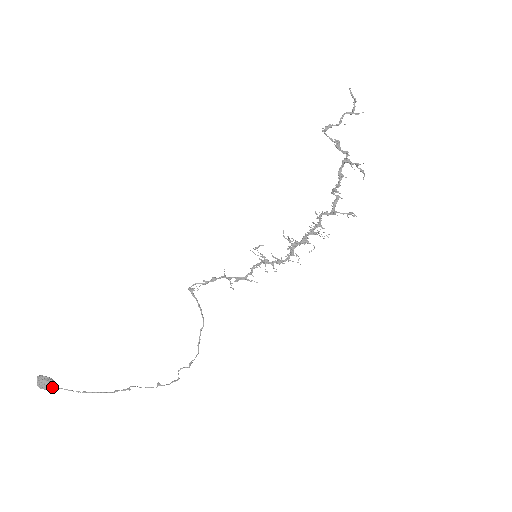
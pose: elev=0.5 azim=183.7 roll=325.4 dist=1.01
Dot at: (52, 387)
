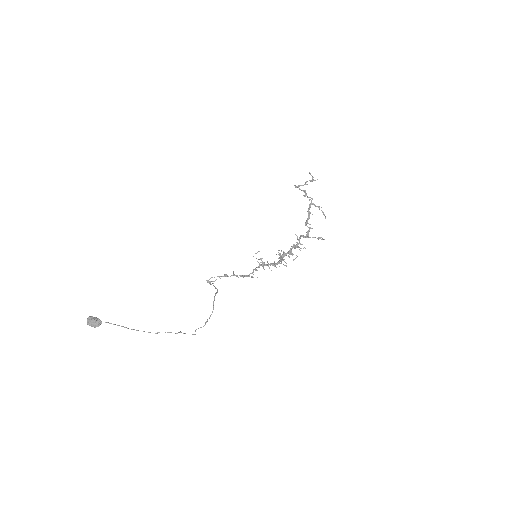
Dot at: (98, 322)
